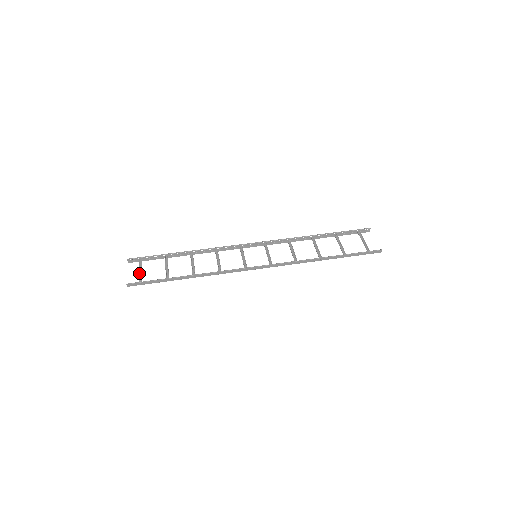
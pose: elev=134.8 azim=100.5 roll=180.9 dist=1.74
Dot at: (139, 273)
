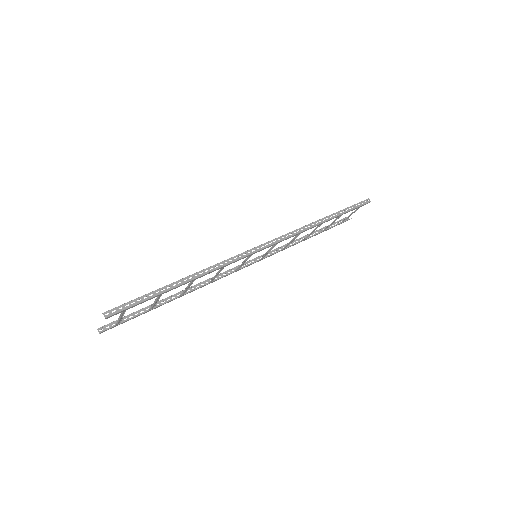
Dot at: (119, 316)
